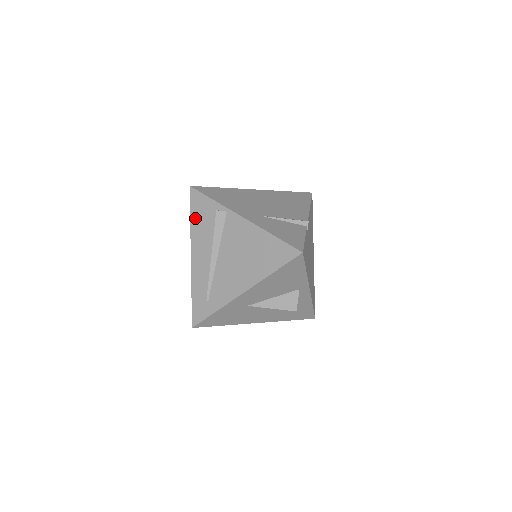
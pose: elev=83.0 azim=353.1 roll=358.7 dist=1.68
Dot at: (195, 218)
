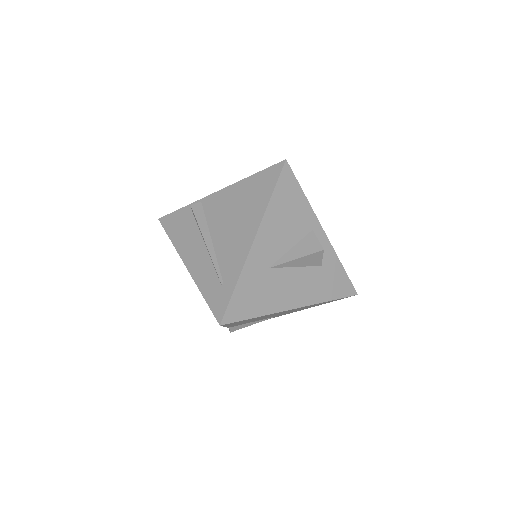
Dot at: (174, 234)
